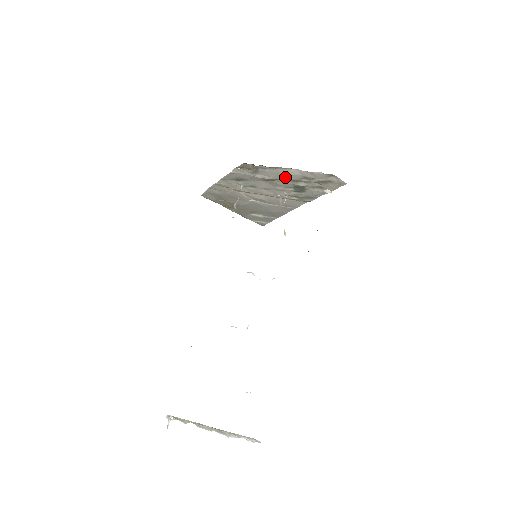
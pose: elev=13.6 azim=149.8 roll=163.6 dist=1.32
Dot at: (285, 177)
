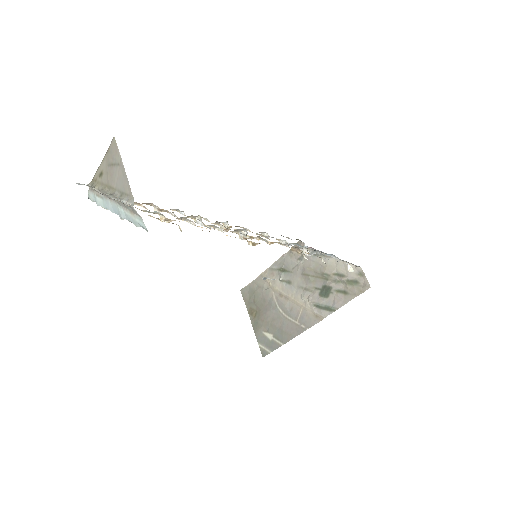
Dot at: (321, 269)
